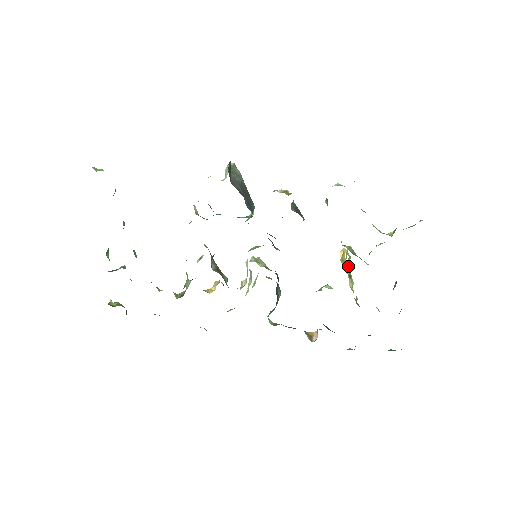
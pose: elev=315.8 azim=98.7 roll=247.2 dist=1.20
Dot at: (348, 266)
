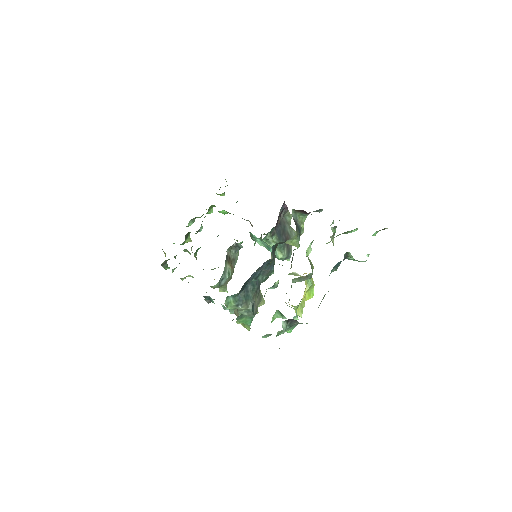
Dot at: (305, 291)
